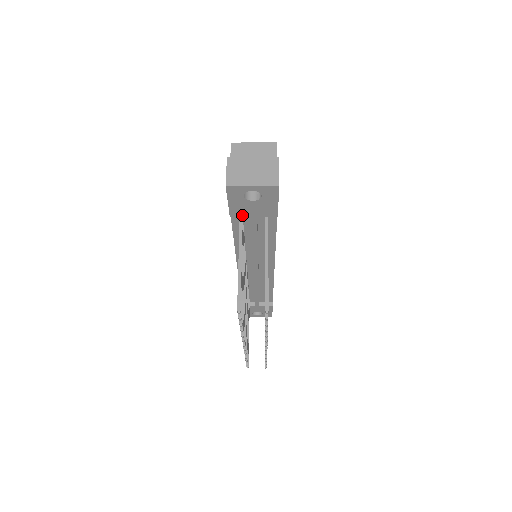
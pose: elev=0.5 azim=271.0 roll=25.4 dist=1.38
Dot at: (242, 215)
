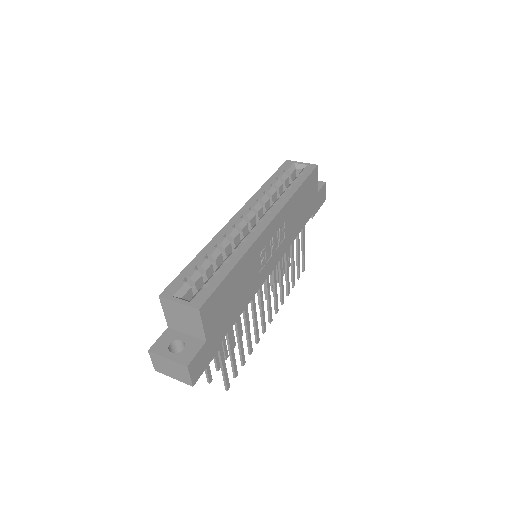
Dot at: occluded
